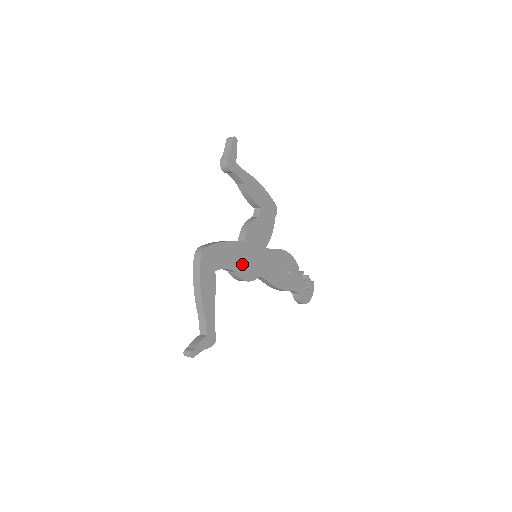
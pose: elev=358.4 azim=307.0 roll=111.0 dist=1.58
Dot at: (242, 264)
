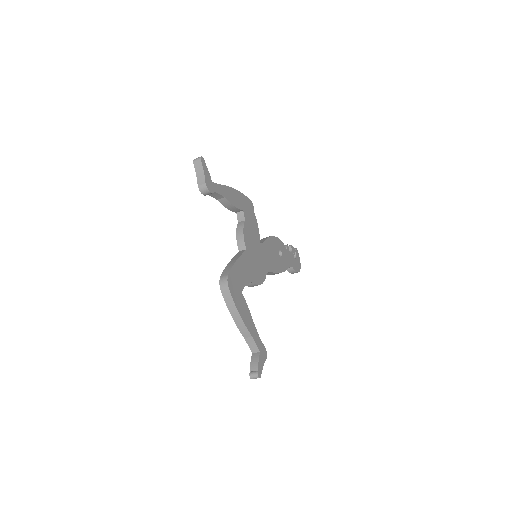
Dot at: (253, 271)
